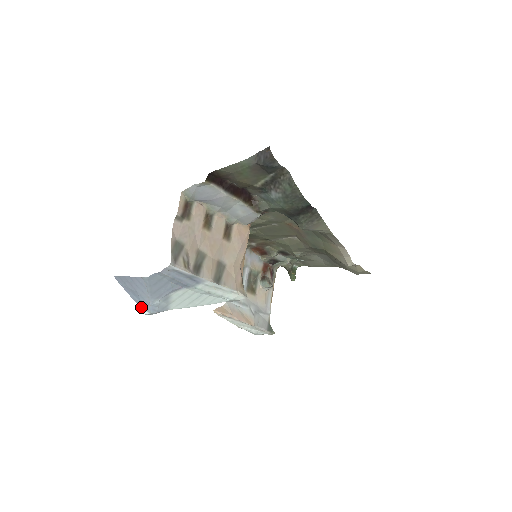
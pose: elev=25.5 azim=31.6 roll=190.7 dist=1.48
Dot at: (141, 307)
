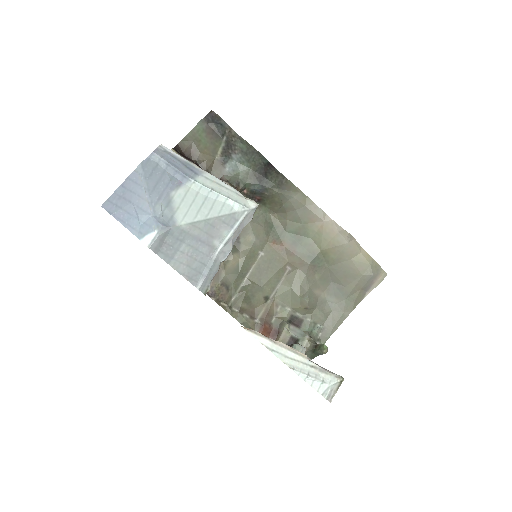
Dot at: (141, 236)
